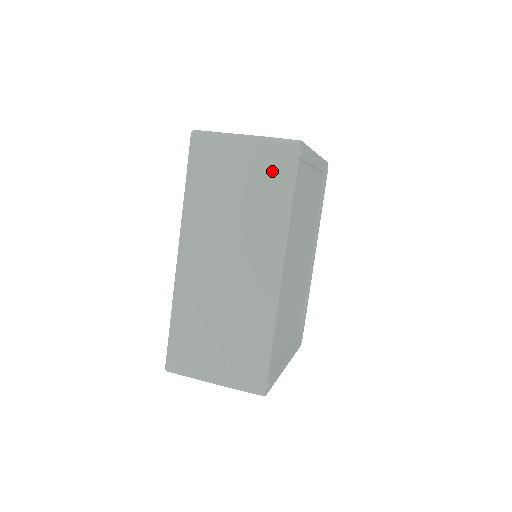
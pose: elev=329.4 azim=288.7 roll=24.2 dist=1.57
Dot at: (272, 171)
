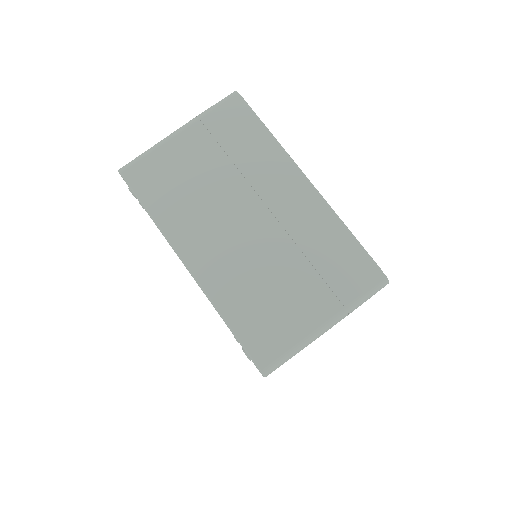
Dot at: occluded
